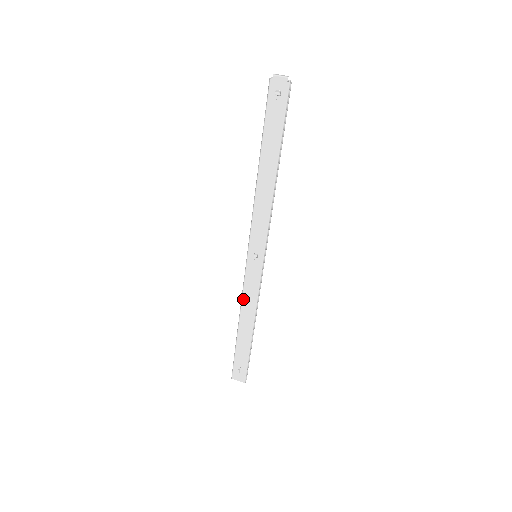
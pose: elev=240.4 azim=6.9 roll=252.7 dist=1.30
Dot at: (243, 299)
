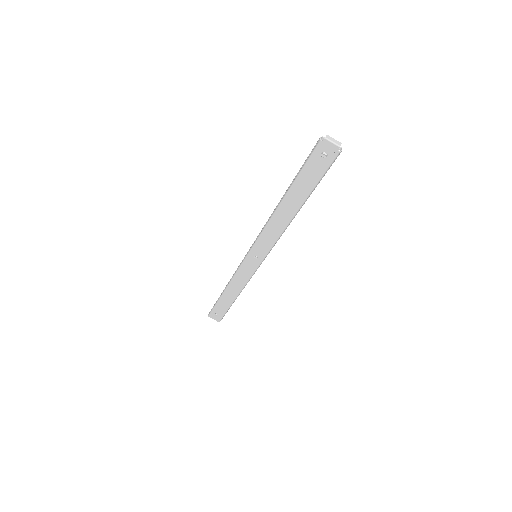
Dot at: (234, 278)
